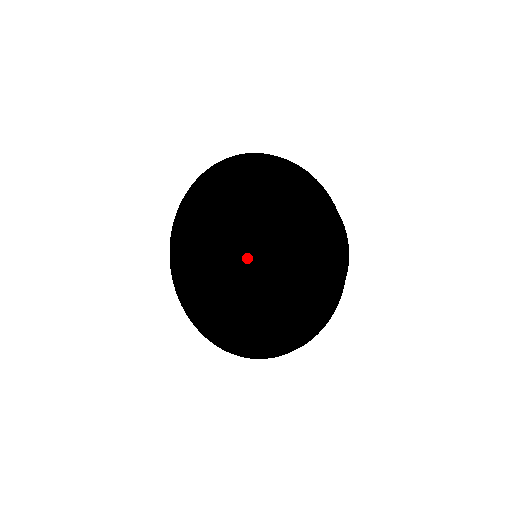
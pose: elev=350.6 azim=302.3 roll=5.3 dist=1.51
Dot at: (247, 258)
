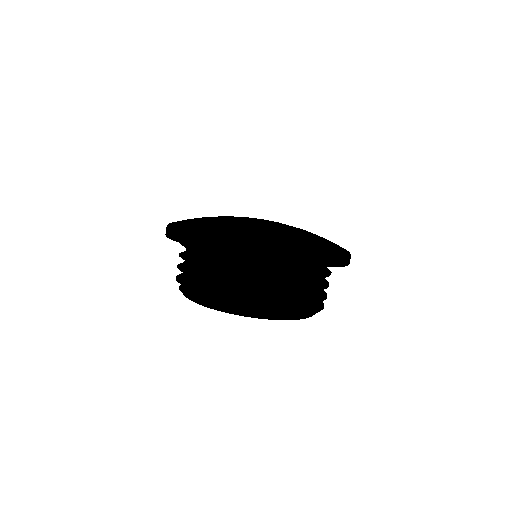
Dot at: occluded
